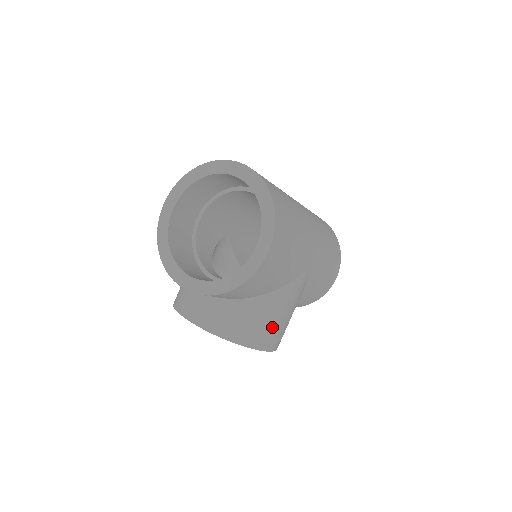
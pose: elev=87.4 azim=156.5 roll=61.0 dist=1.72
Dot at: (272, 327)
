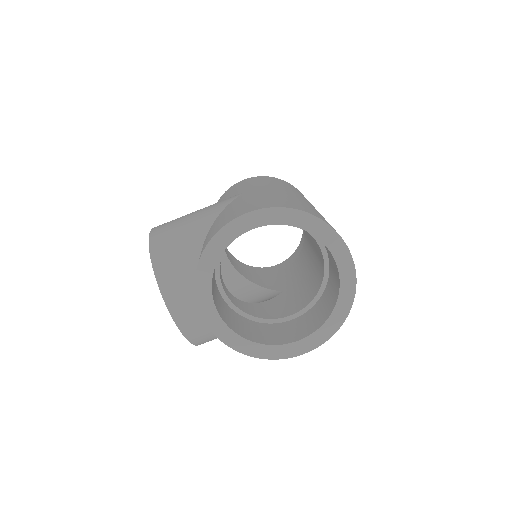
Dot at: occluded
